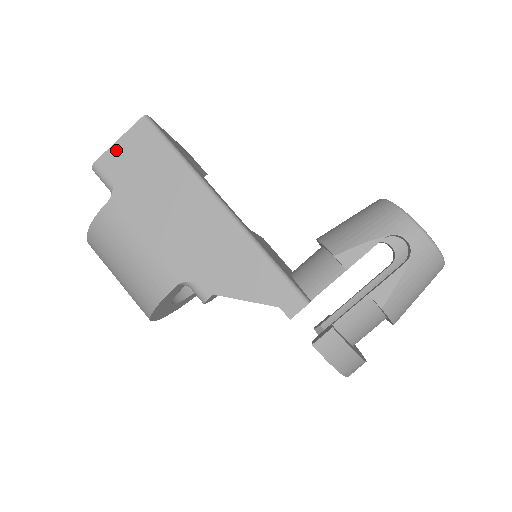
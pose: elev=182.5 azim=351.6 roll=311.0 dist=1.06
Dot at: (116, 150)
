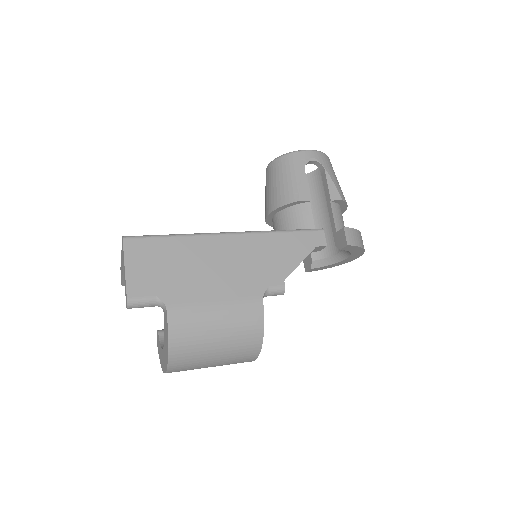
Dot at: (132, 276)
